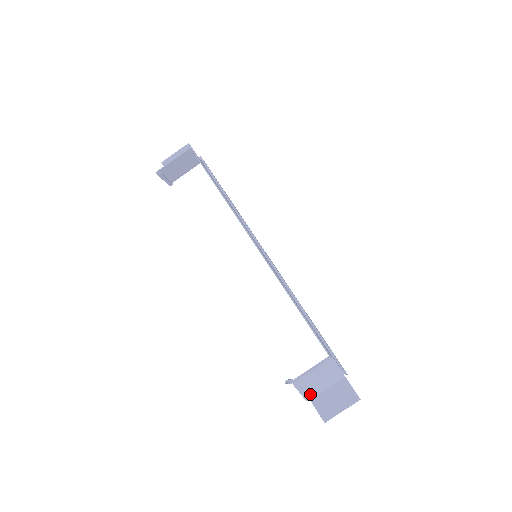
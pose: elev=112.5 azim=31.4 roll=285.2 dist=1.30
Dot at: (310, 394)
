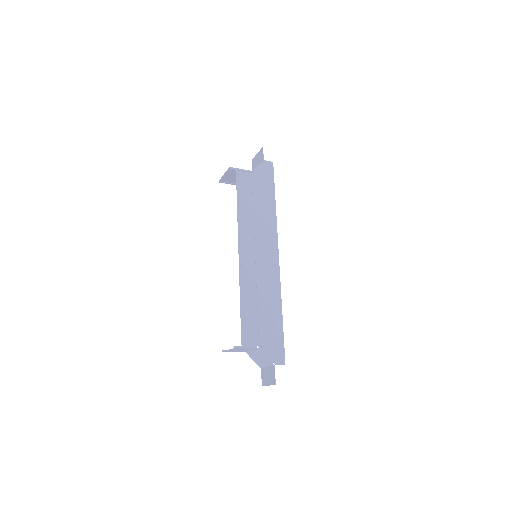
Dot at: (259, 364)
